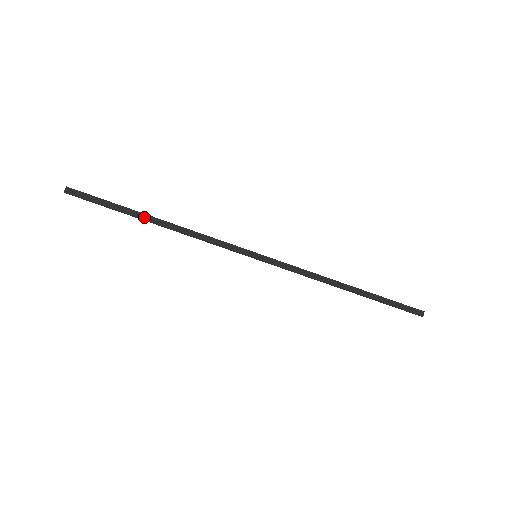
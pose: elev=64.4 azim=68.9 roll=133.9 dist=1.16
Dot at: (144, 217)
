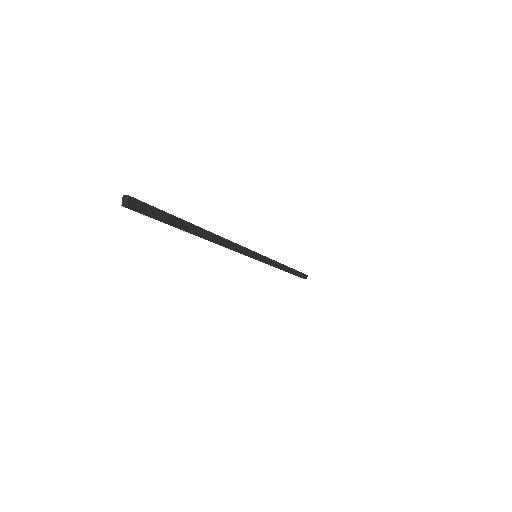
Dot at: (199, 232)
